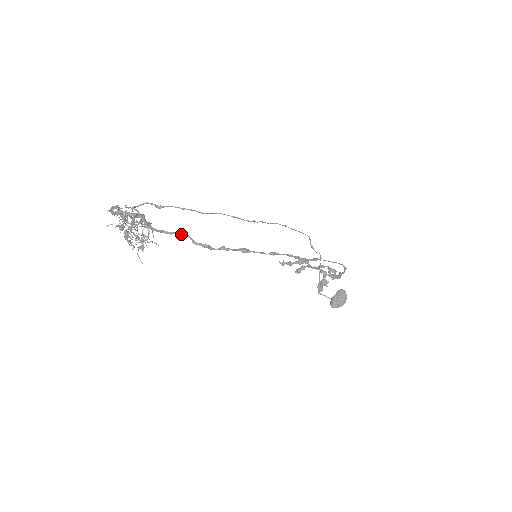
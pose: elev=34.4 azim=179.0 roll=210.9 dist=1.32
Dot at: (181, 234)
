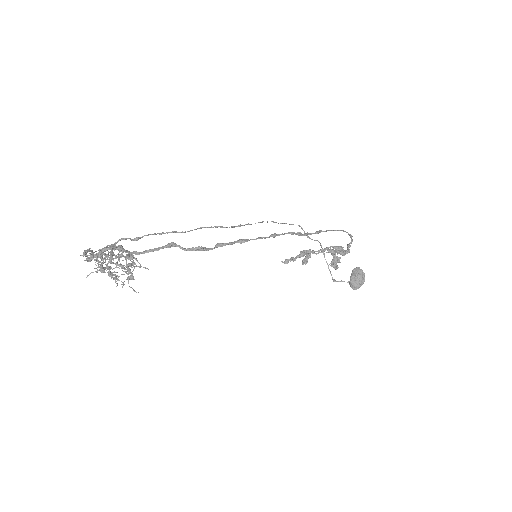
Dot at: (168, 246)
